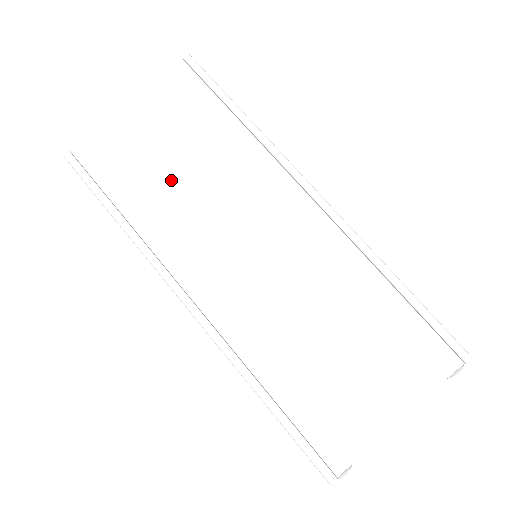
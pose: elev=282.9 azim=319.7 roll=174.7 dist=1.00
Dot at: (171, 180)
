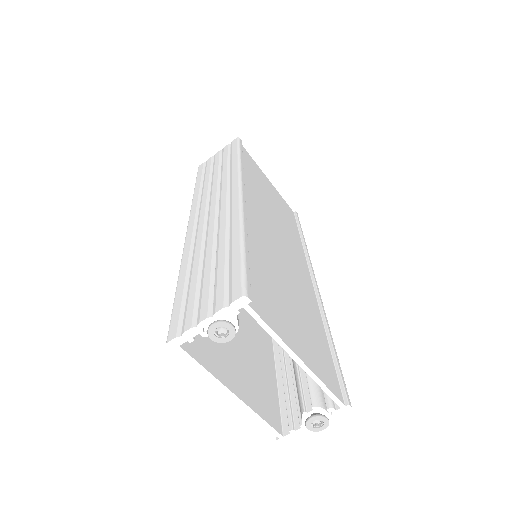
Dot at: (266, 195)
